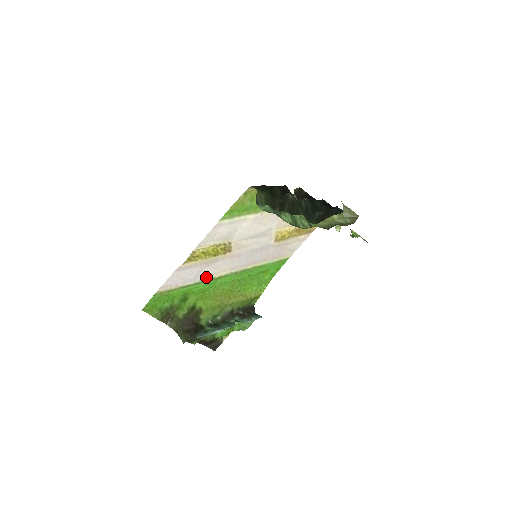
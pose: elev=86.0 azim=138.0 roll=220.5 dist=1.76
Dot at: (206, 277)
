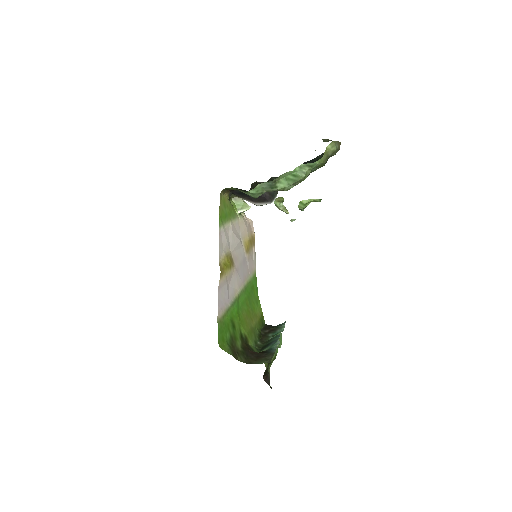
Dot at: (232, 297)
